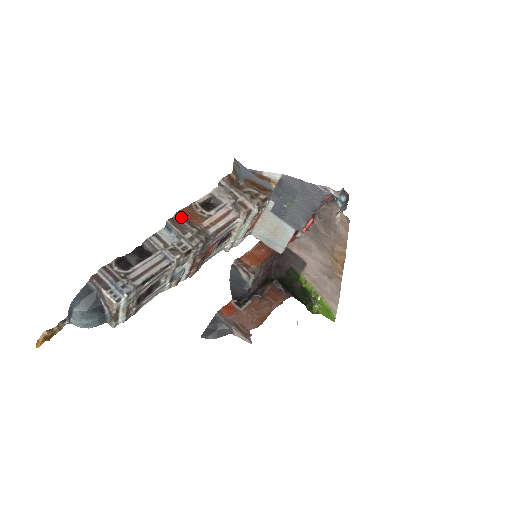
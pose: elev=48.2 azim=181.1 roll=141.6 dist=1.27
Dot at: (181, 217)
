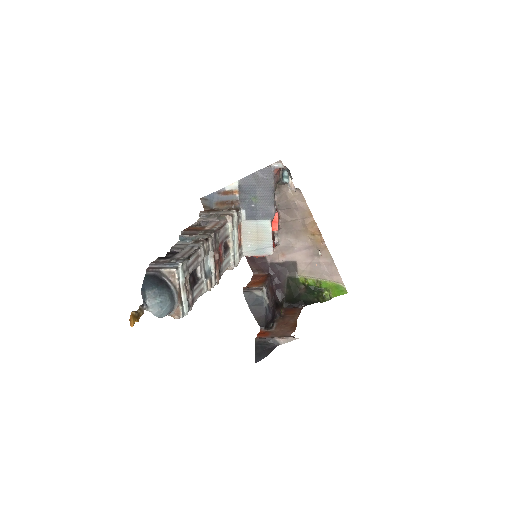
Dot at: (187, 231)
